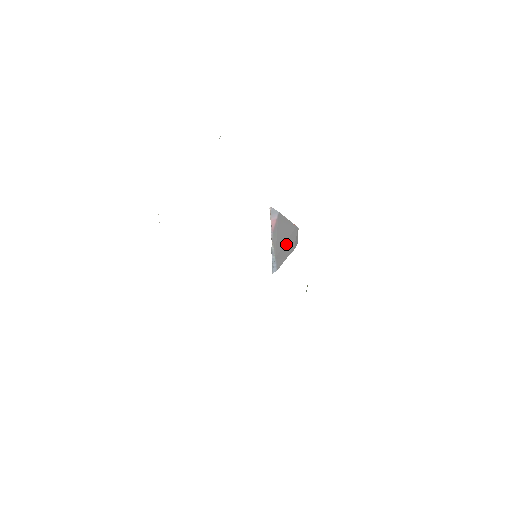
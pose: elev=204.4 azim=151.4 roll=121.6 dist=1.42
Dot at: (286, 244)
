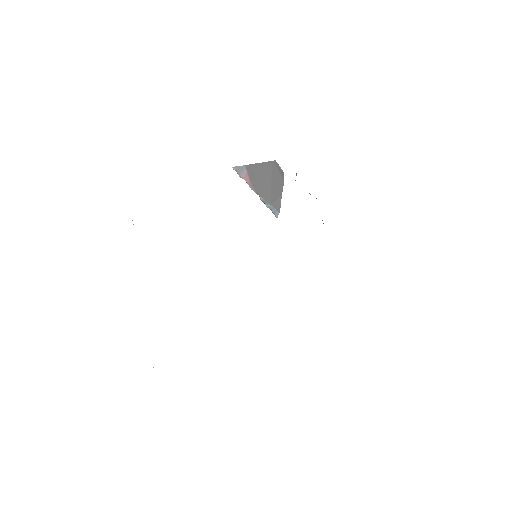
Dot at: (273, 184)
